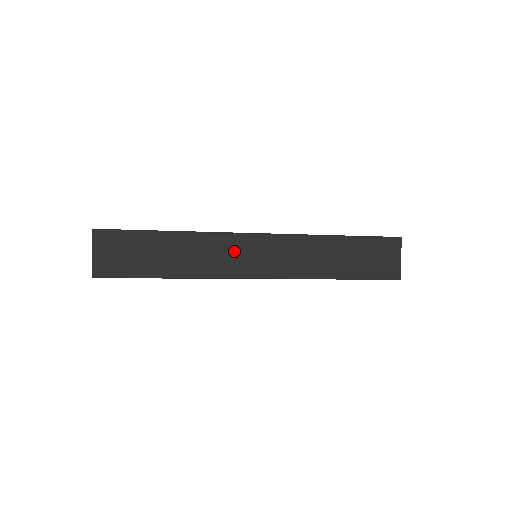
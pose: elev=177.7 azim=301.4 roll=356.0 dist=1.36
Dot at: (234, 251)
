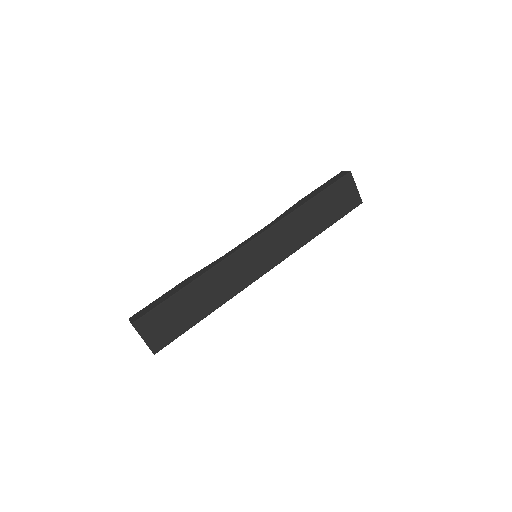
Dot at: (241, 266)
